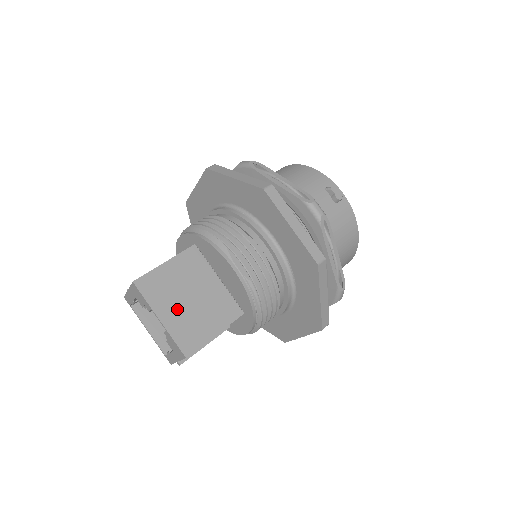
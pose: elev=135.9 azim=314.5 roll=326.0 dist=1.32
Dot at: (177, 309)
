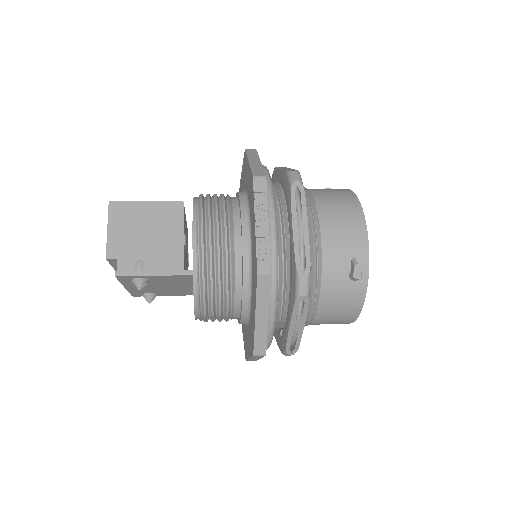
Dot at: occluded
